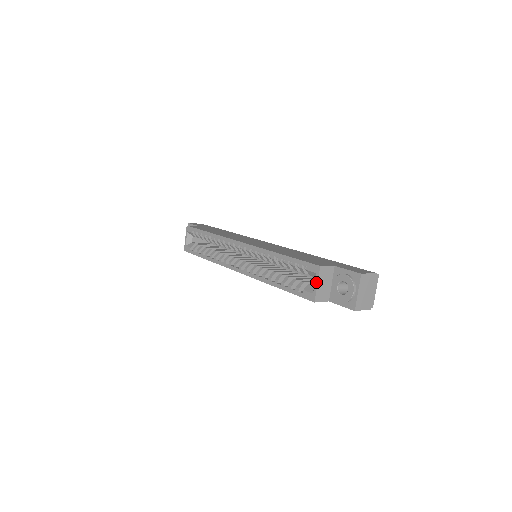
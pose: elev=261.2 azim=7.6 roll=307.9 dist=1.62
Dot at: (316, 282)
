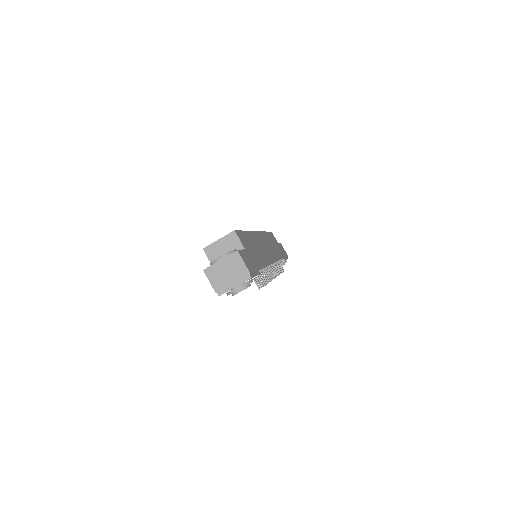
Dot at: (220, 238)
